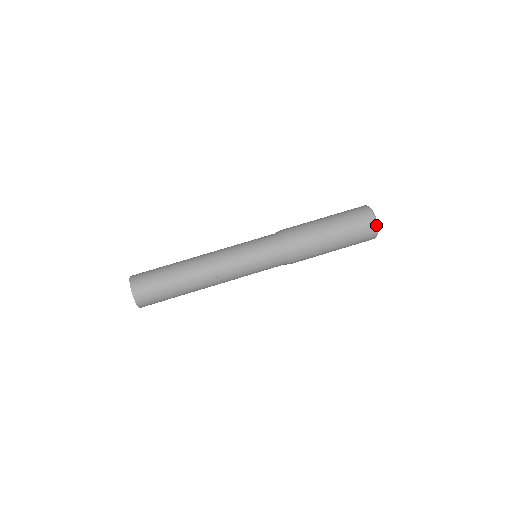
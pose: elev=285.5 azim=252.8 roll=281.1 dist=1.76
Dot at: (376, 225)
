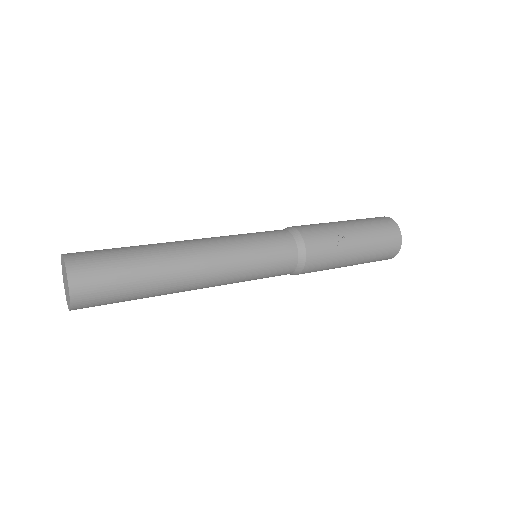
Dot at: (392, 219)
